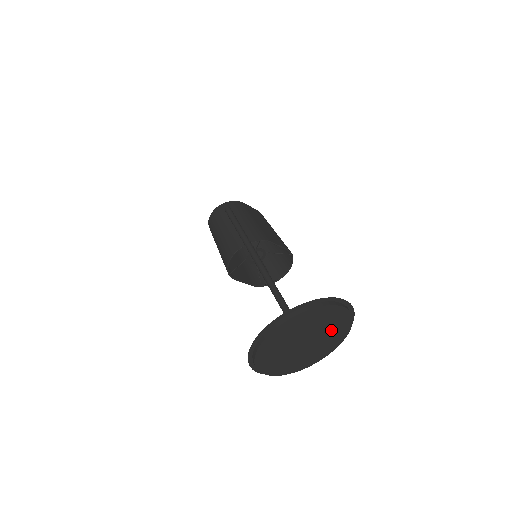
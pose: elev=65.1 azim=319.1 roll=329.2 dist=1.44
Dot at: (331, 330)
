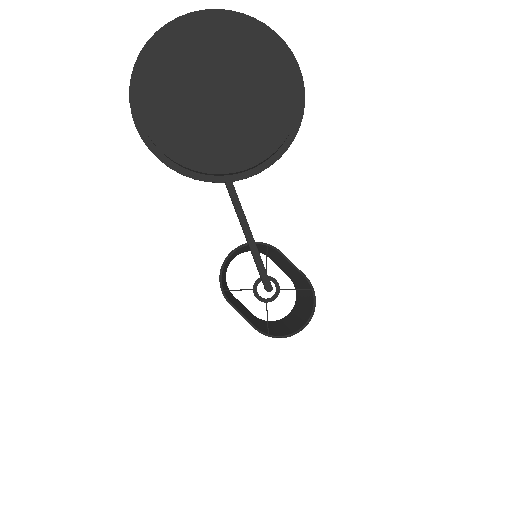
Dot at: (262, 87)
